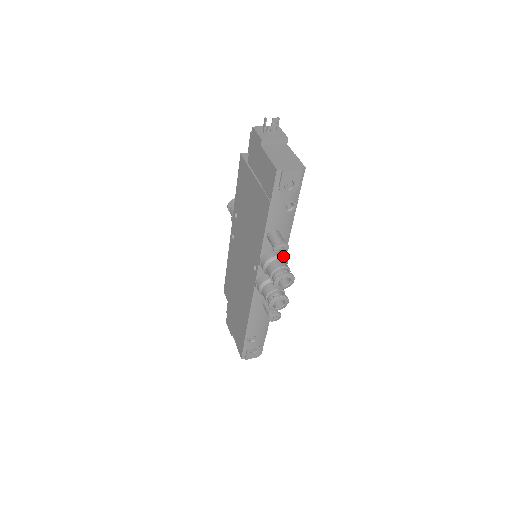
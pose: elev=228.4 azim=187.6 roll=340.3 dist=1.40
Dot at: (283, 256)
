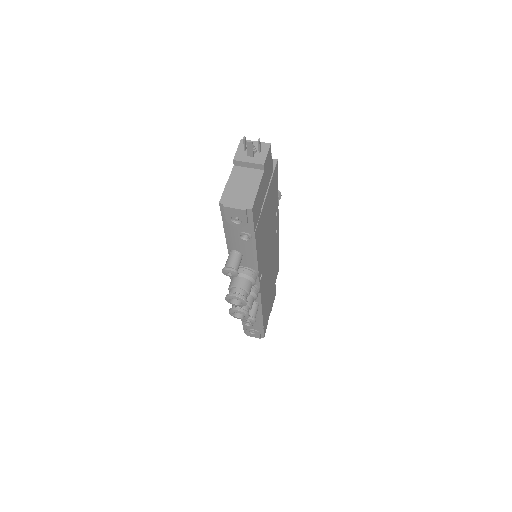
Dot at: (248, 275)
